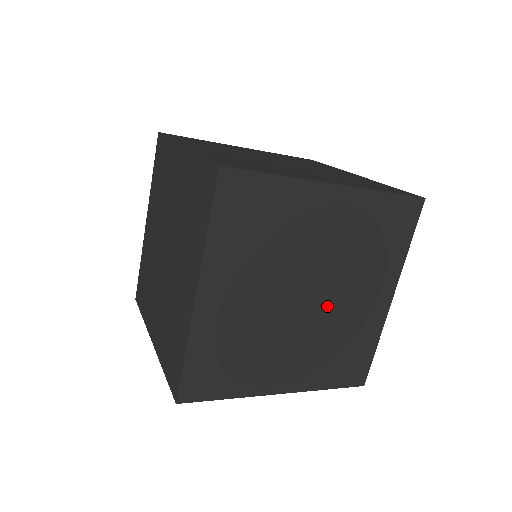
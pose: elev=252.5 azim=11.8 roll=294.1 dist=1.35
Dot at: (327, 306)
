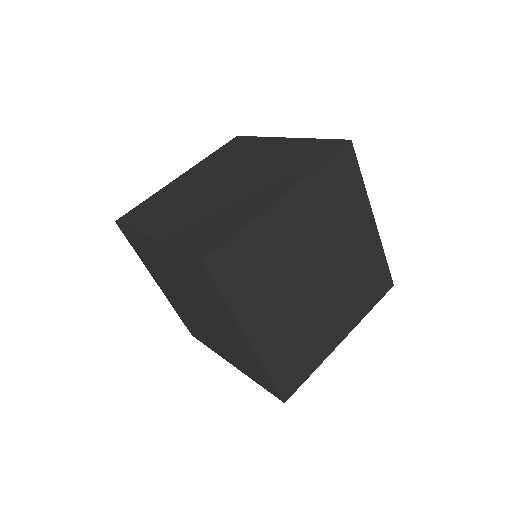
Dot at: (335, 267)
